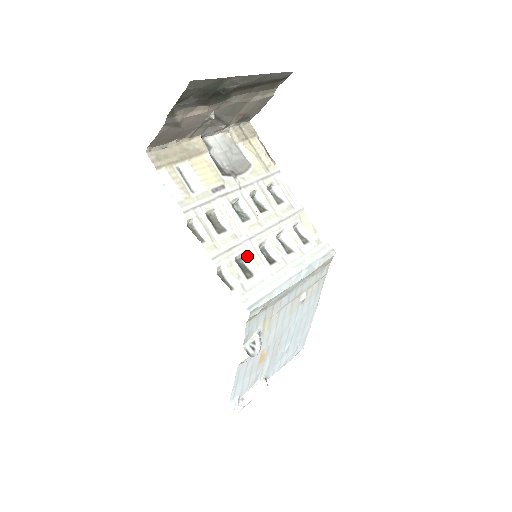
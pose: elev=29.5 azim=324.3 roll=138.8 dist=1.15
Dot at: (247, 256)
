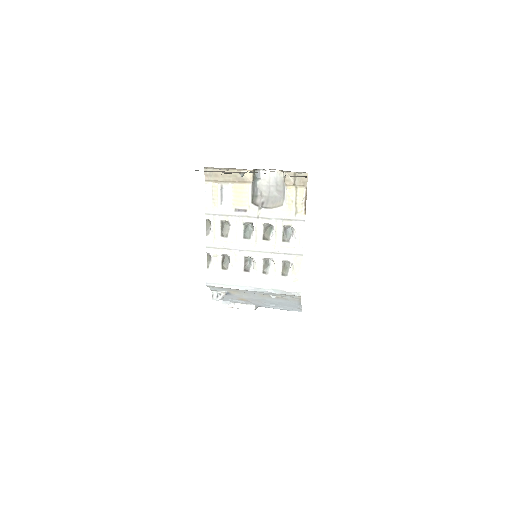
Dot at: (232, 257)
